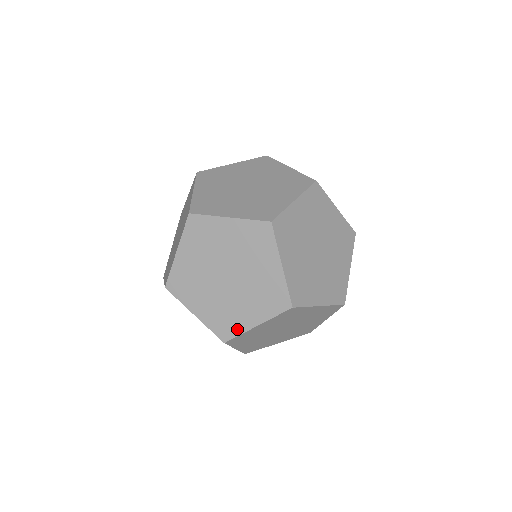
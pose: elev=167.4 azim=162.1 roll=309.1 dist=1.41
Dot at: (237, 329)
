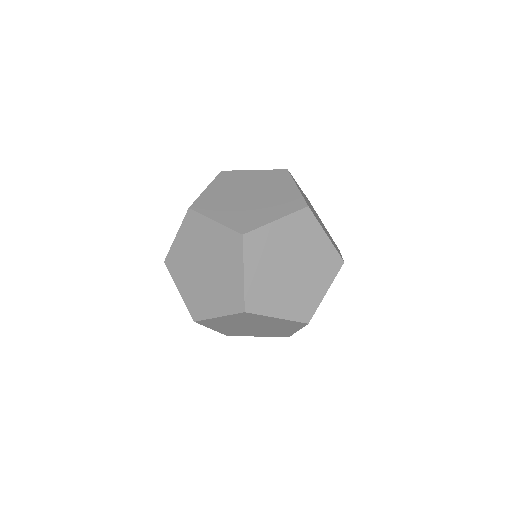
Dot at: (288, 334)
